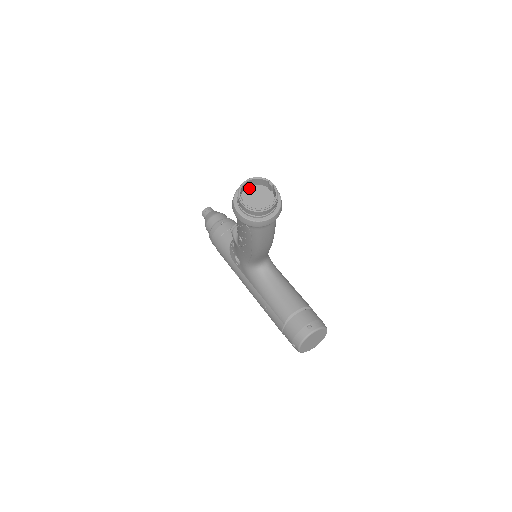
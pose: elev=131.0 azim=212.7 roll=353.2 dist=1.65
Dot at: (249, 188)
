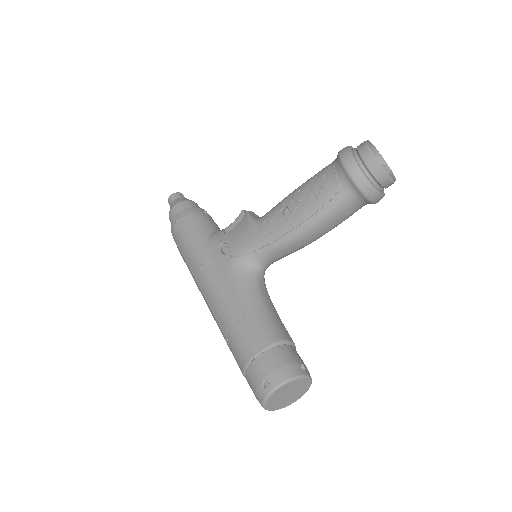
Dot at: occluded
